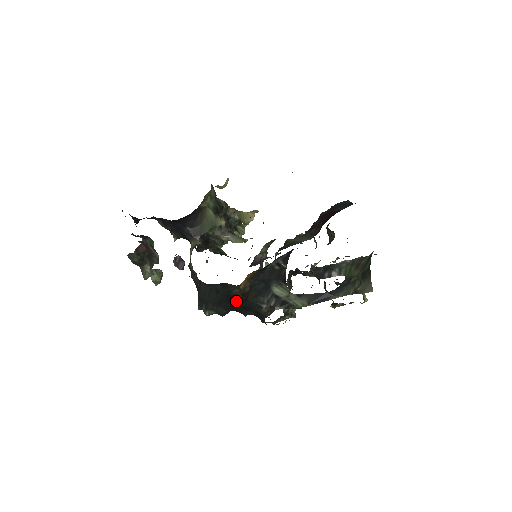
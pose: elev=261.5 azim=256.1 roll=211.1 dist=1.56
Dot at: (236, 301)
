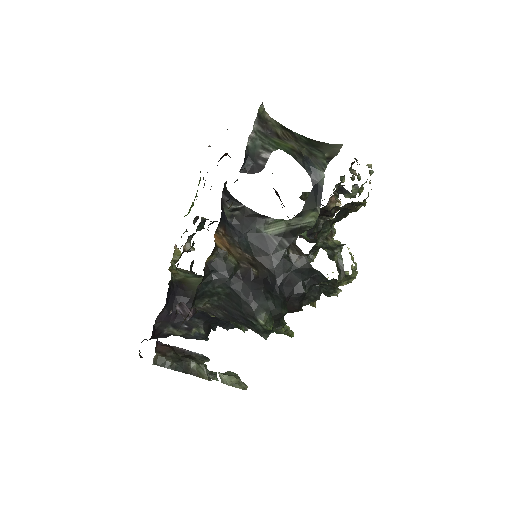
Dot at: (261, 280)
